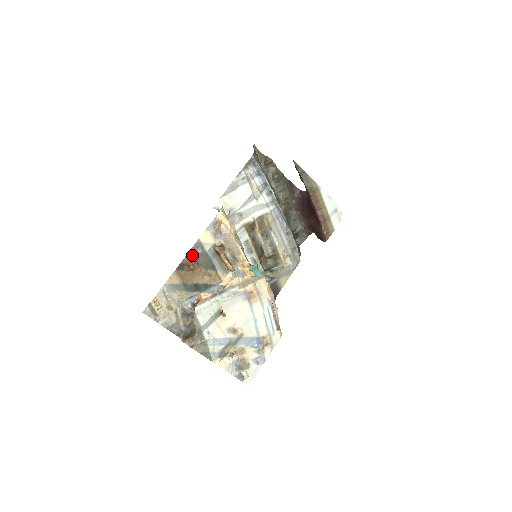
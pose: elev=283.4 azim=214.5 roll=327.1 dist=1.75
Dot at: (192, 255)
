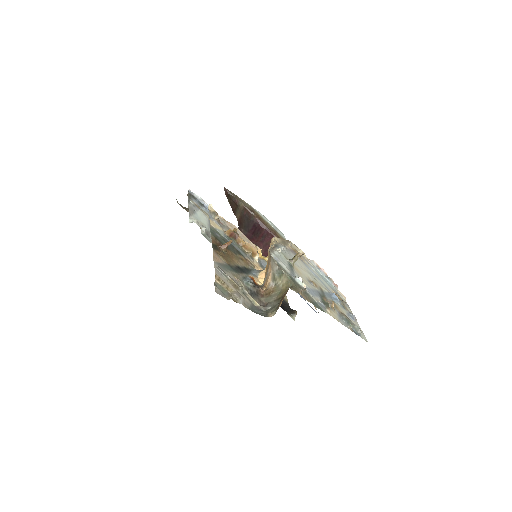
Dot at: (215, 238)
